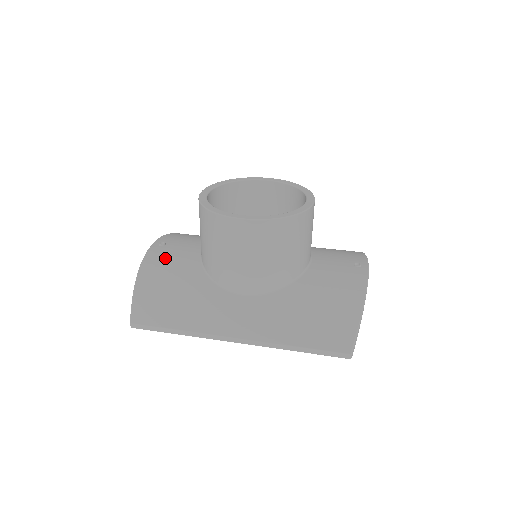
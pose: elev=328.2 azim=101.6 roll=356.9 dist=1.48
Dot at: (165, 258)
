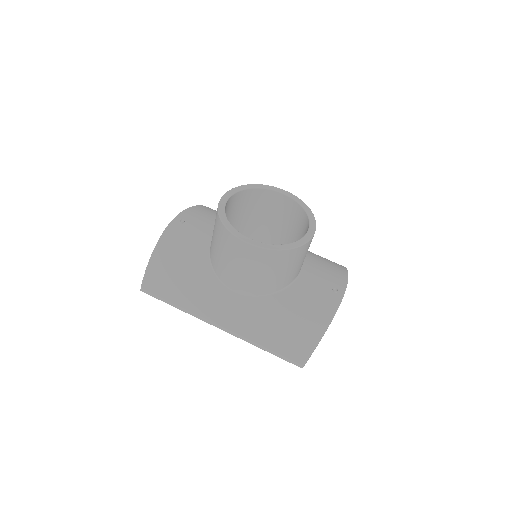
Dot at: (181, 238)
